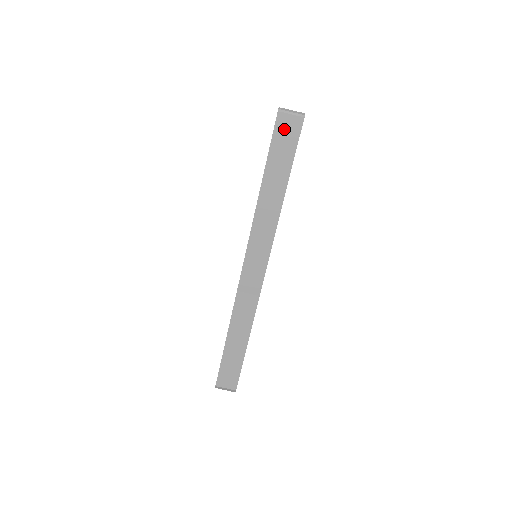
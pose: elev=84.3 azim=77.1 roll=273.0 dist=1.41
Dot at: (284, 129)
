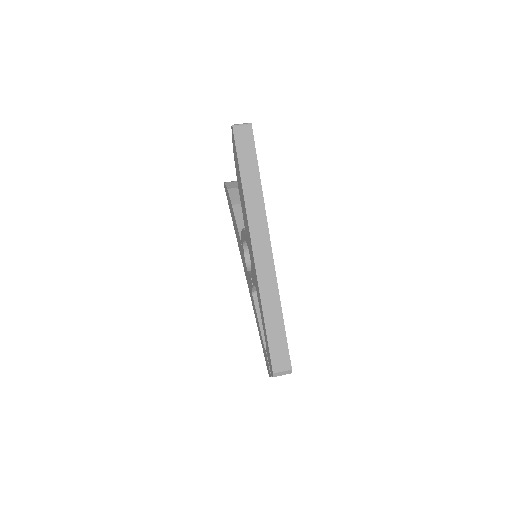
Dot at: (241, 137)
